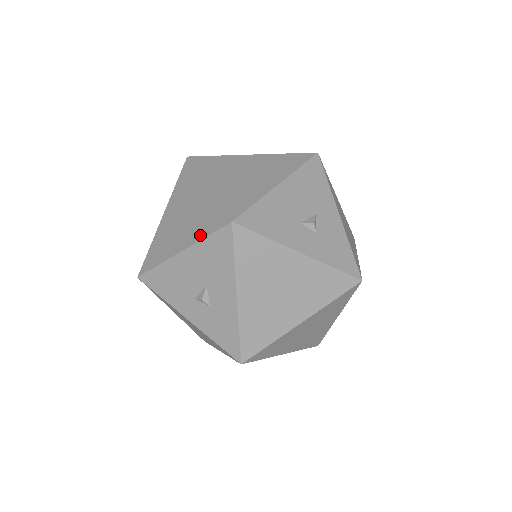
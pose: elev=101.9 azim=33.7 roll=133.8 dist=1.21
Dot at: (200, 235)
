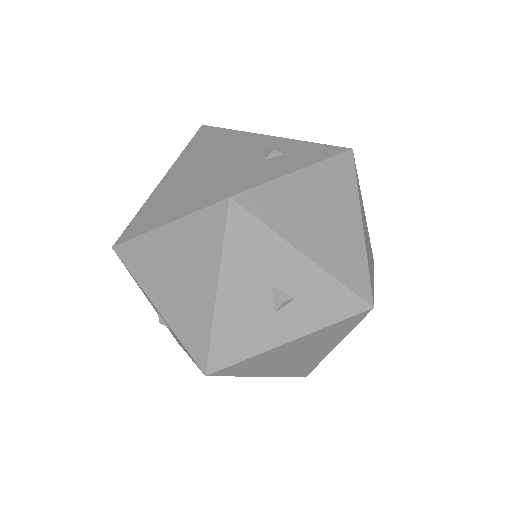
Dot at: (215, 252)
